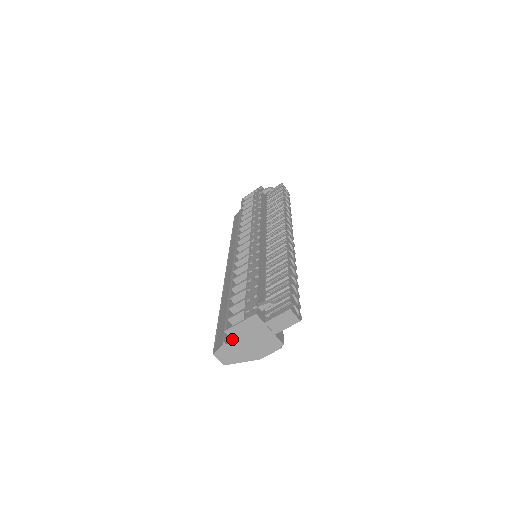
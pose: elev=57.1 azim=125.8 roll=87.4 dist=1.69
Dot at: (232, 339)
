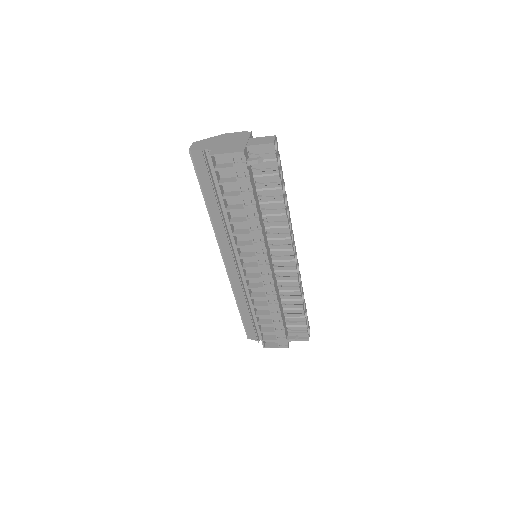
Dot at: (265, 342)
